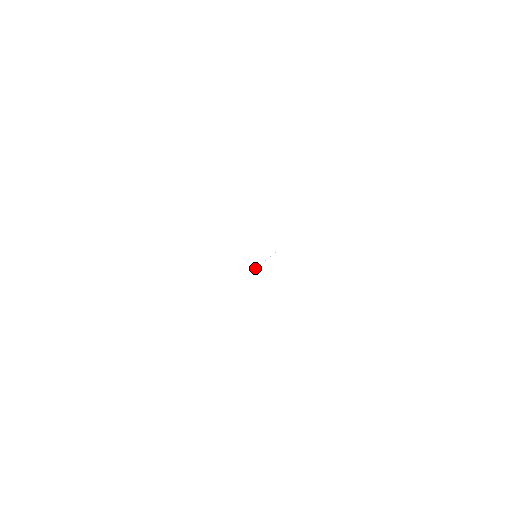
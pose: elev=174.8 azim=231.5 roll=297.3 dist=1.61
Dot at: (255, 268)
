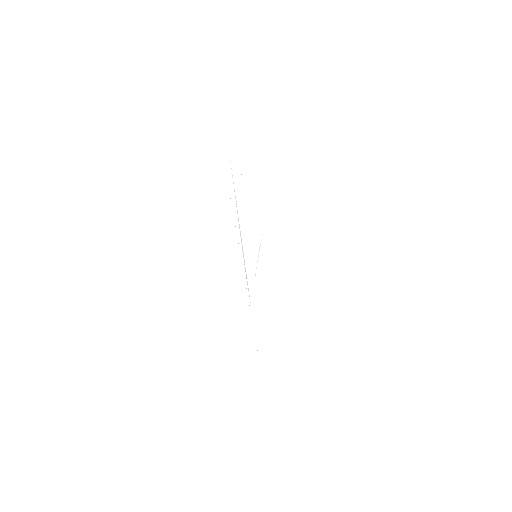
Dot at: occluded
